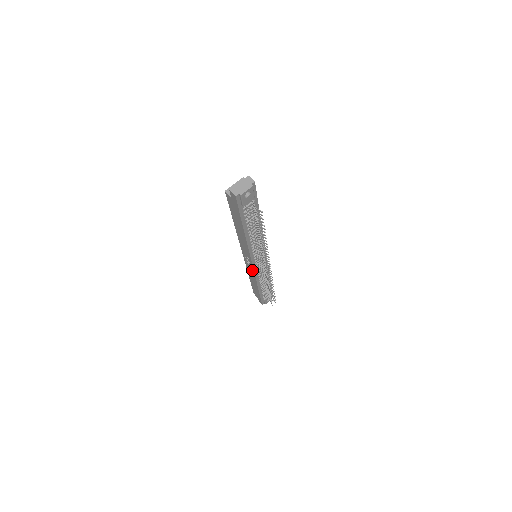
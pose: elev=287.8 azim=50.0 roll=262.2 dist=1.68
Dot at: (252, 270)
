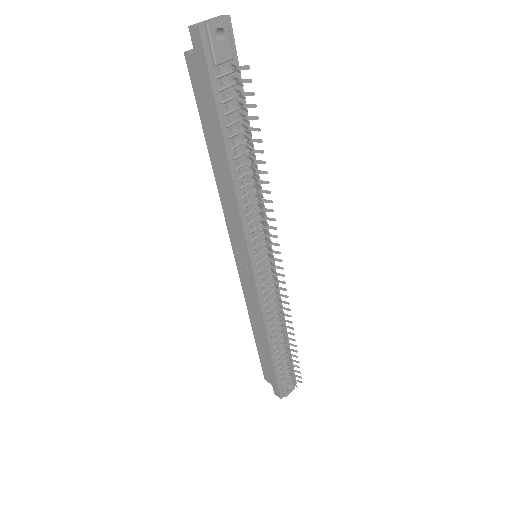
Dot at: (253, 288)
